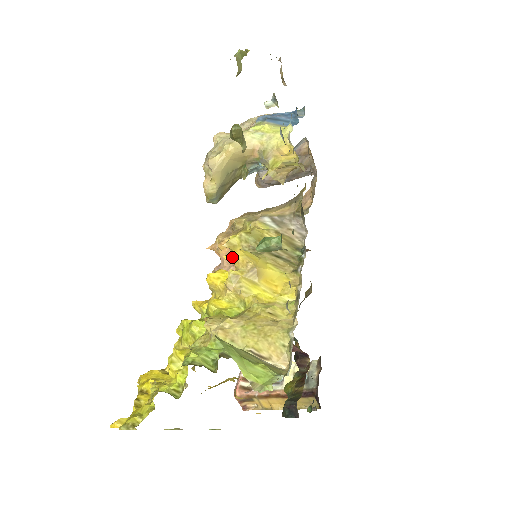
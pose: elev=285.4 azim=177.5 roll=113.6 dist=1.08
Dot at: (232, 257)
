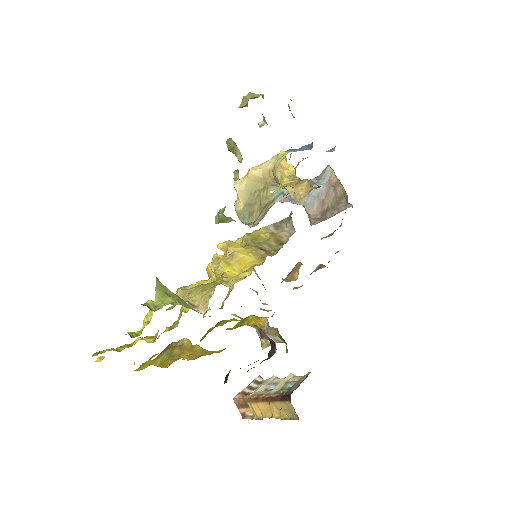
Dot at: (221, 246)
